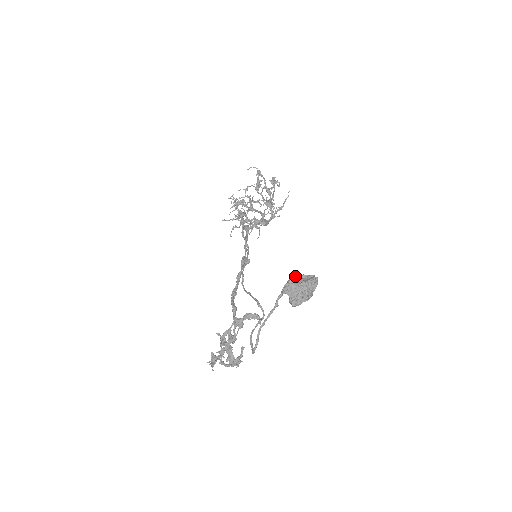
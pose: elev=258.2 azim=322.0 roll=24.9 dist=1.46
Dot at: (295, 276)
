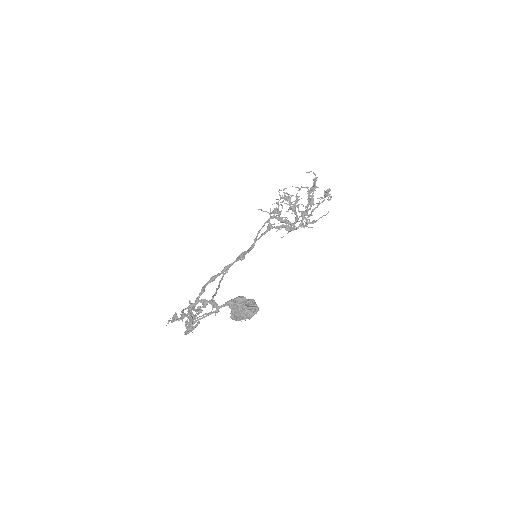
Dot at: (243, 297)
